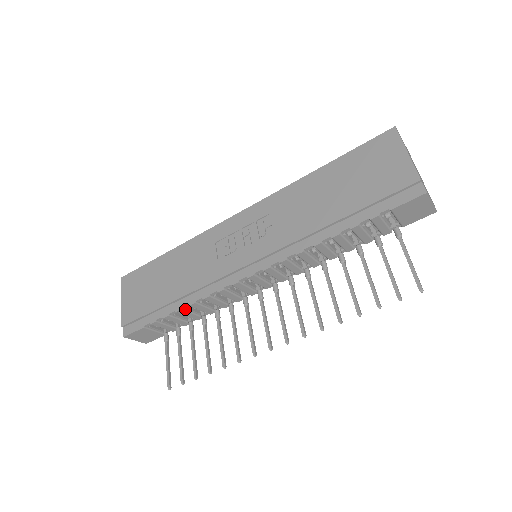
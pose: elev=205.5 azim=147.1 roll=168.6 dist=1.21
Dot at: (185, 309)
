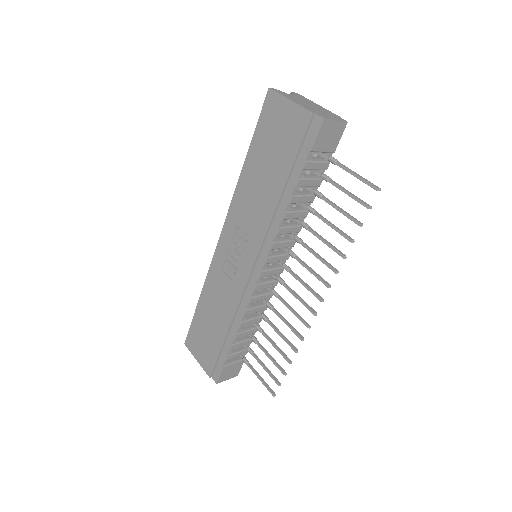
Dot at: (239, 332)
